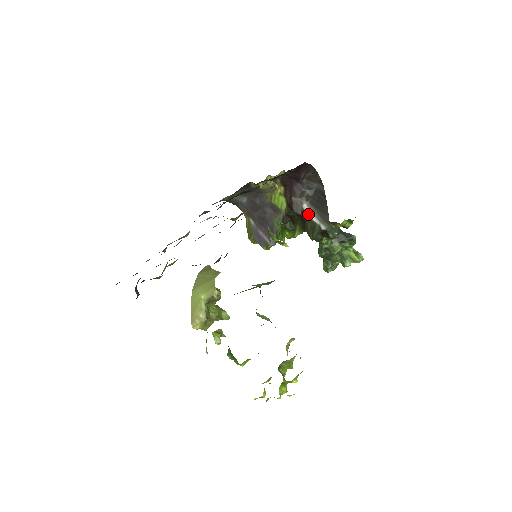
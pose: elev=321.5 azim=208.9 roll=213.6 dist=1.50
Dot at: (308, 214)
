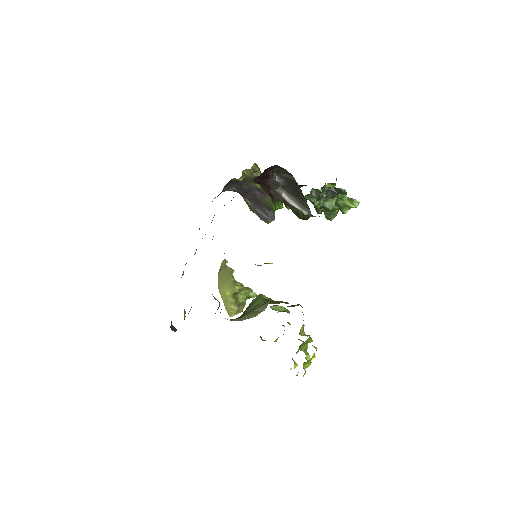
Dot at: (289, 202)
